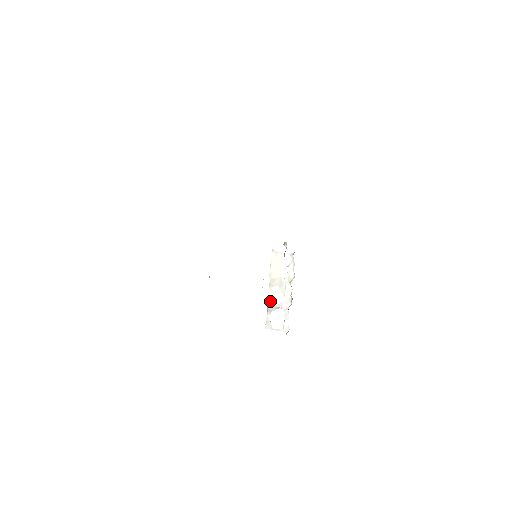
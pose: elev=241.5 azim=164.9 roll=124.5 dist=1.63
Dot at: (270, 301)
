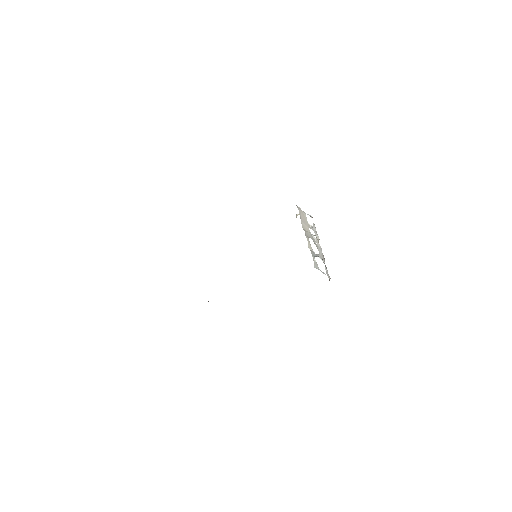
Dot at: (310, 248)
